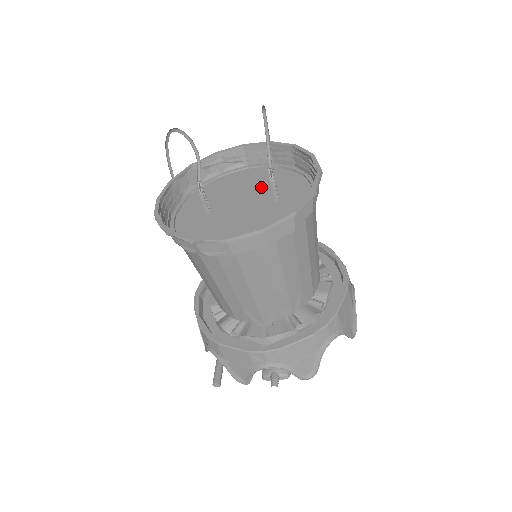
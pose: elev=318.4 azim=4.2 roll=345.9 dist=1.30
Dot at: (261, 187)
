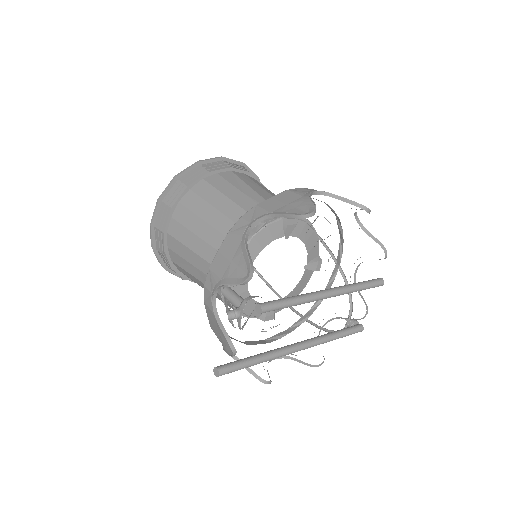
Dot at: occluded
